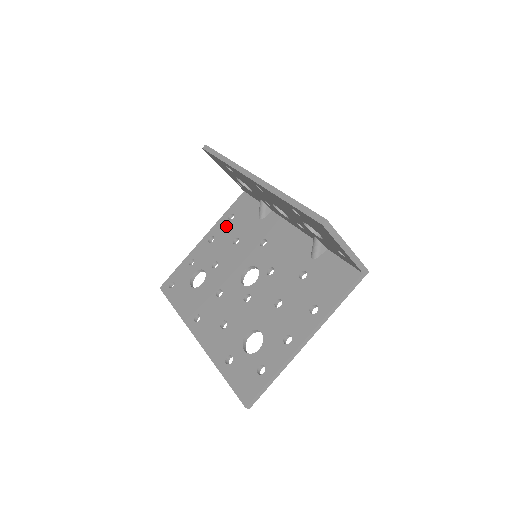
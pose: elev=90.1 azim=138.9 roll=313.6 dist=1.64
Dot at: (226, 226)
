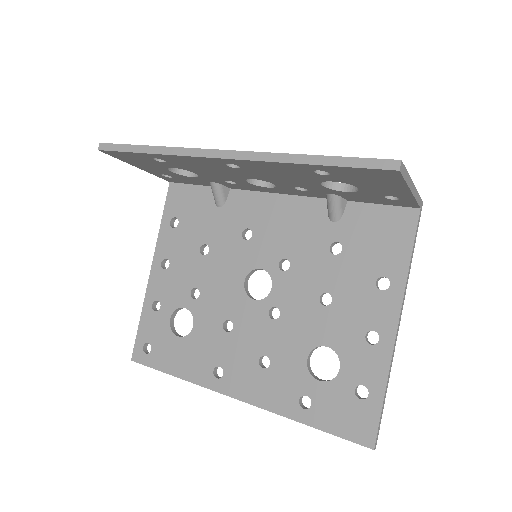
Dot at: (175, 238)
